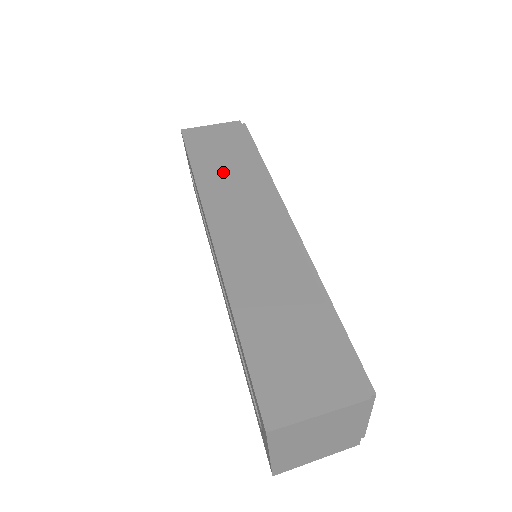
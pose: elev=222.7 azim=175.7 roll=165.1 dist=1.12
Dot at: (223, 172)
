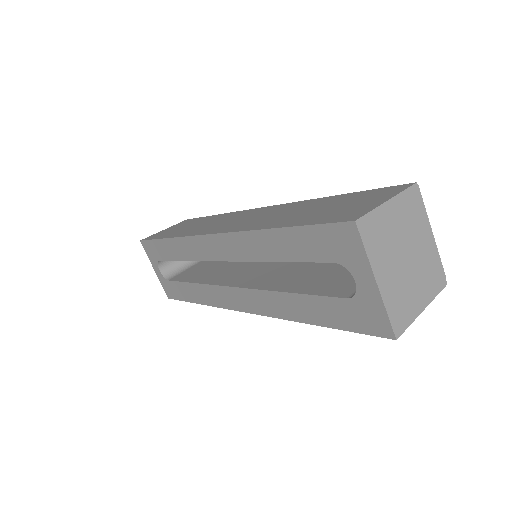
Dot at: (193, 227)
